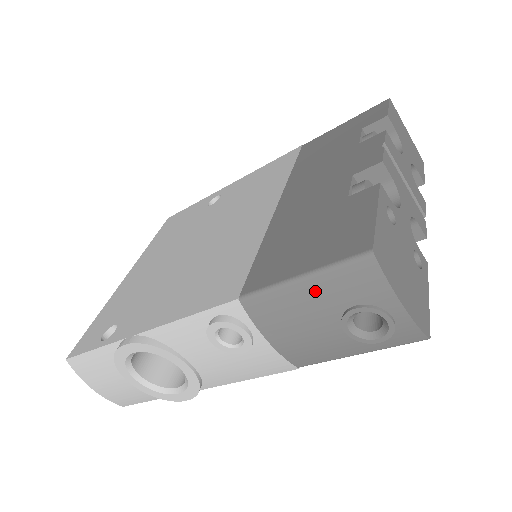
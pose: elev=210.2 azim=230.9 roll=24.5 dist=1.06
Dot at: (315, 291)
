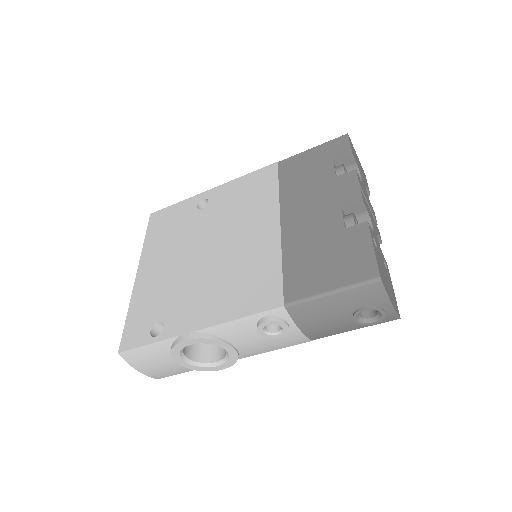
Dot at: (340, 300)
